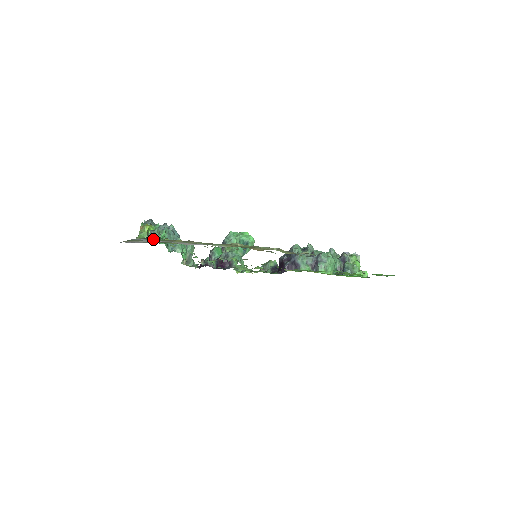
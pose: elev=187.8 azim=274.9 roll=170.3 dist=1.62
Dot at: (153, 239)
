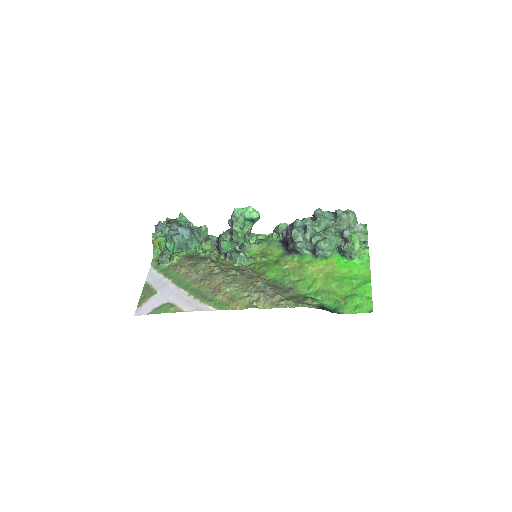
Dot at: (164, 264)
